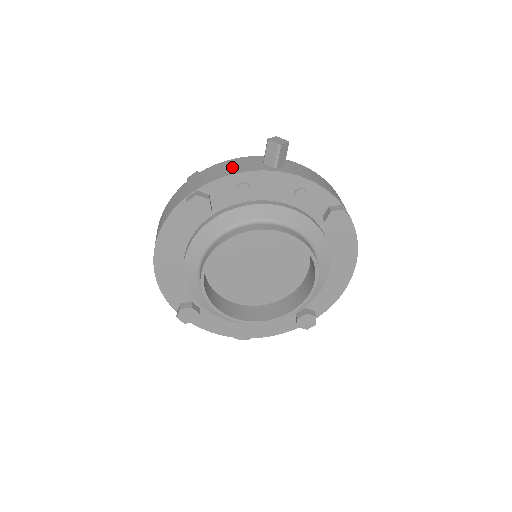
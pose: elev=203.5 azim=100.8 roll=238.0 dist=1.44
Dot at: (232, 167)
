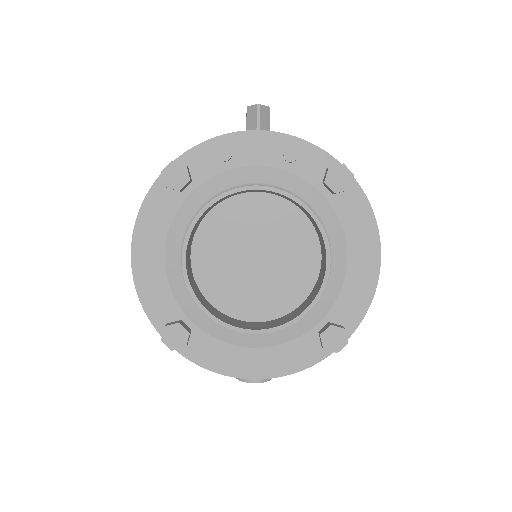
Dot at: occluded
